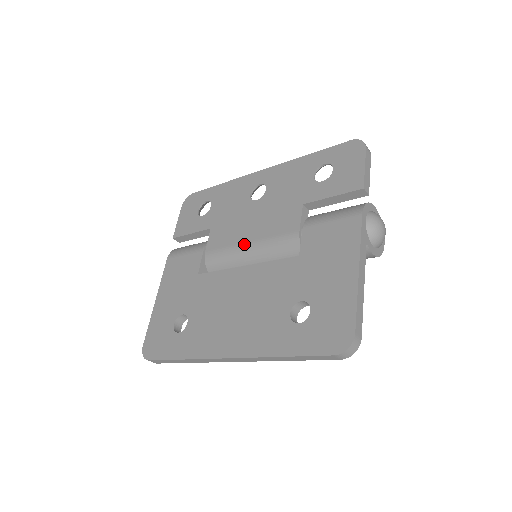
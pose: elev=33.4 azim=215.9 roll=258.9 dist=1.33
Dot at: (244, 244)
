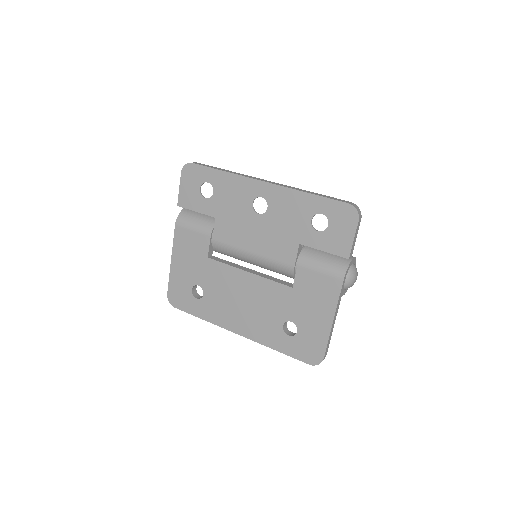
Dot at: (248, 252)
